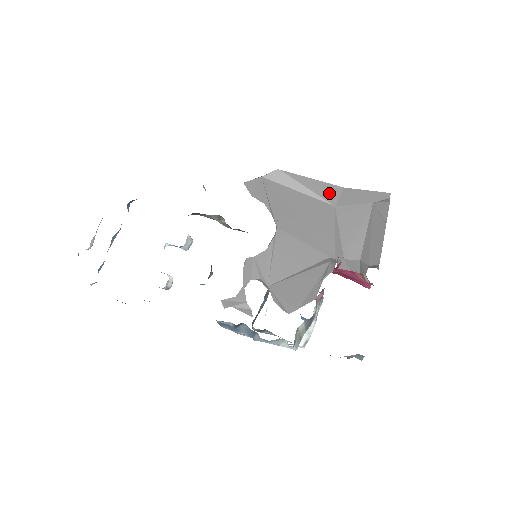
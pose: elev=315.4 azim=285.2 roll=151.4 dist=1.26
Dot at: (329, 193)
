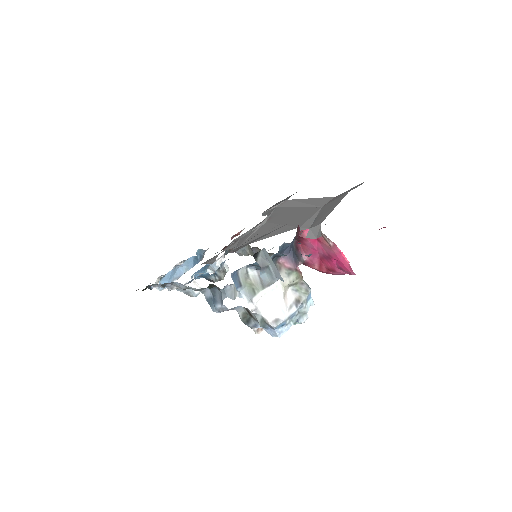
Dot at: (321, 202)
